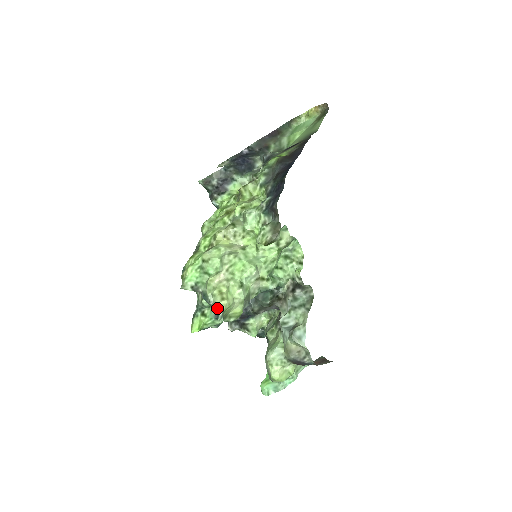
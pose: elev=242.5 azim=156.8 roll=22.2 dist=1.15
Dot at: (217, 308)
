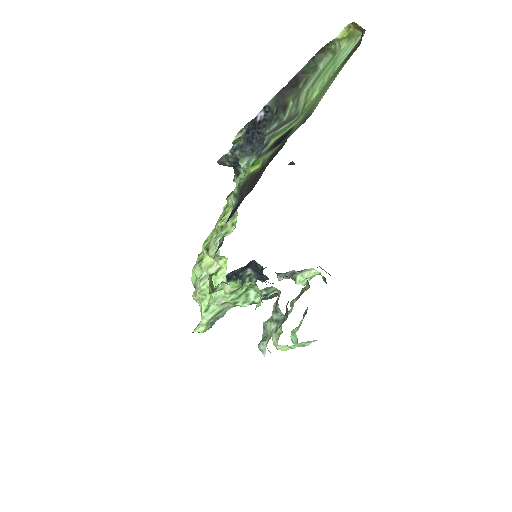
Dot at: occluded
